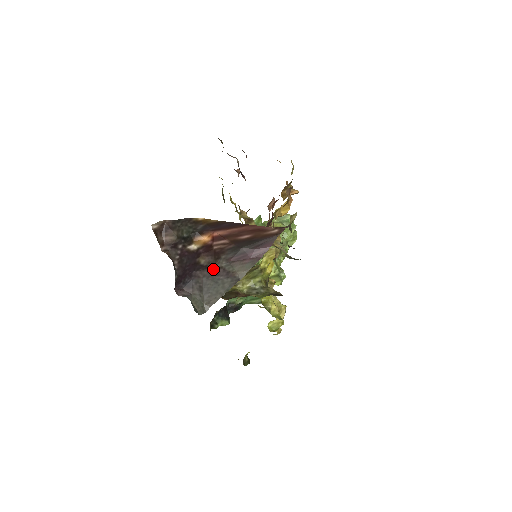
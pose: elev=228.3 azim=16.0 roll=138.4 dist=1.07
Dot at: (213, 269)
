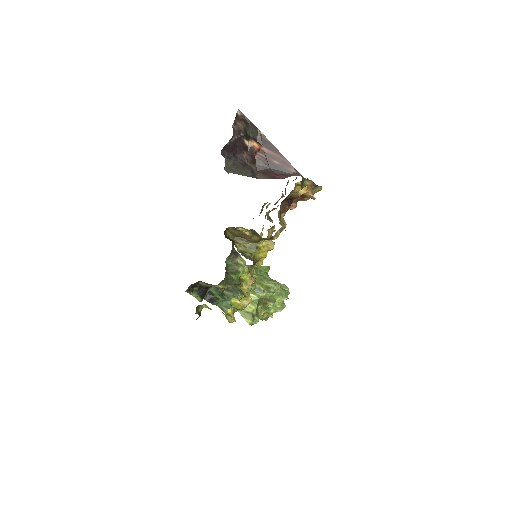
Dot at: (247, 164)
